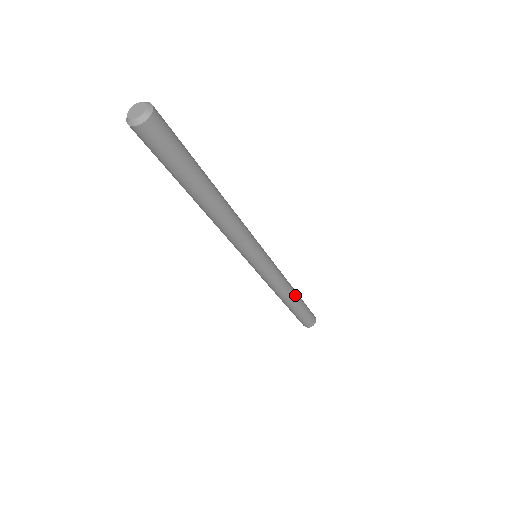
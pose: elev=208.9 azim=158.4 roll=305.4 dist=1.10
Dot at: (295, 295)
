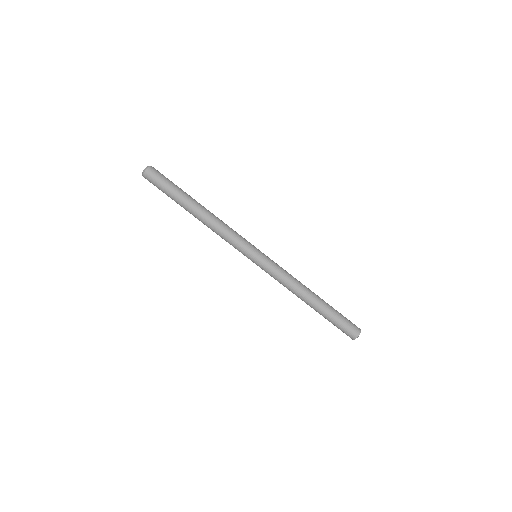
Dot at: occluded
